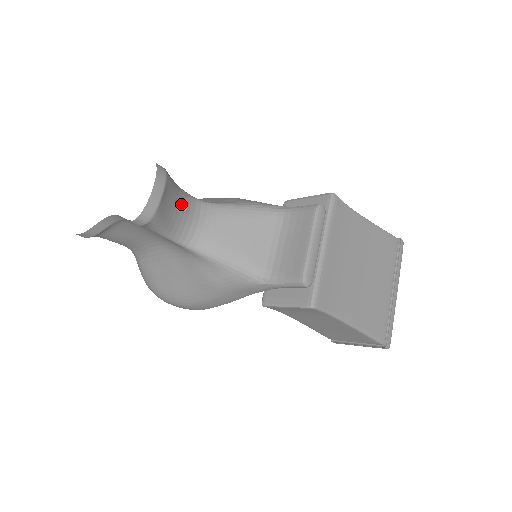
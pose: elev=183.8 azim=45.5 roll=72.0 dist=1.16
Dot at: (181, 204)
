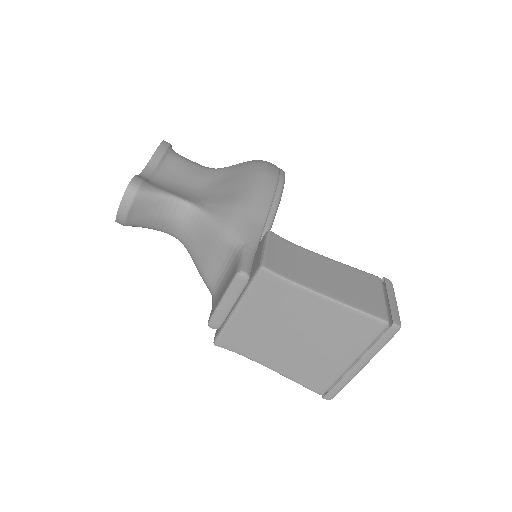
Dot at: (163, 211)
